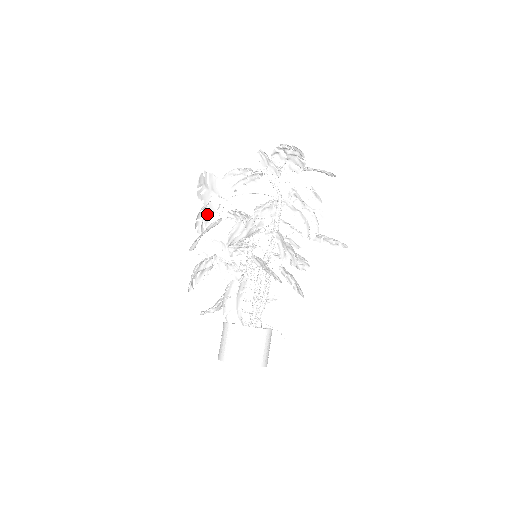
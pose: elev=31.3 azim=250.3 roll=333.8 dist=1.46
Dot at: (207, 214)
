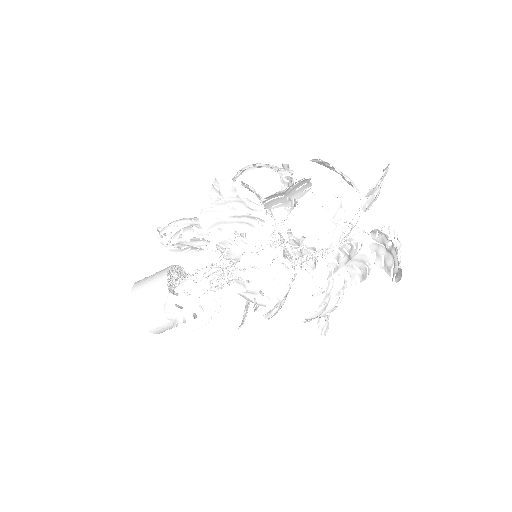
Dot at: occluded
